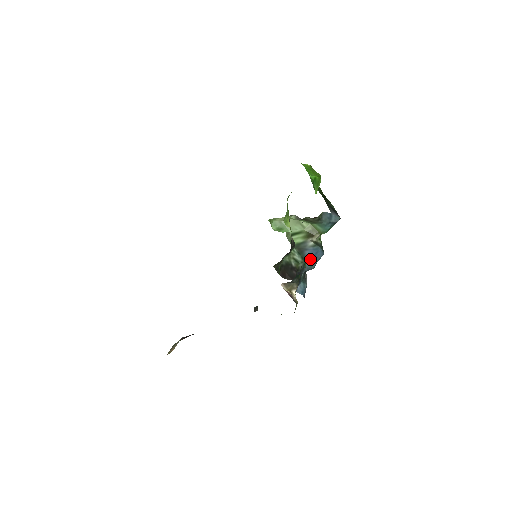
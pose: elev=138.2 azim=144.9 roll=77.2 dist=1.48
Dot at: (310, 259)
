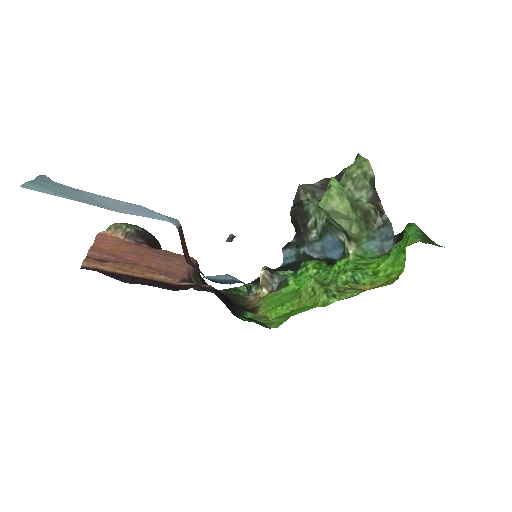
Dot at: (324, 245)
